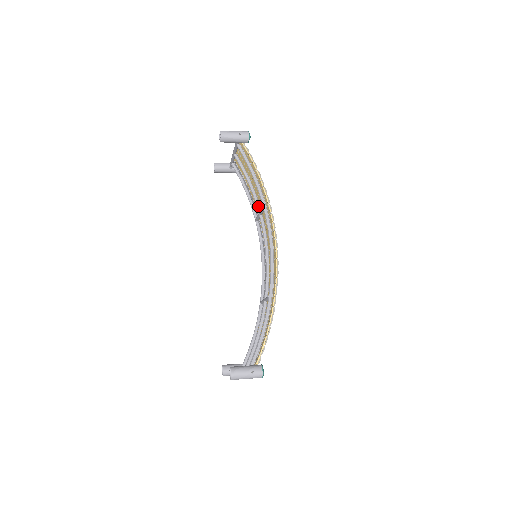
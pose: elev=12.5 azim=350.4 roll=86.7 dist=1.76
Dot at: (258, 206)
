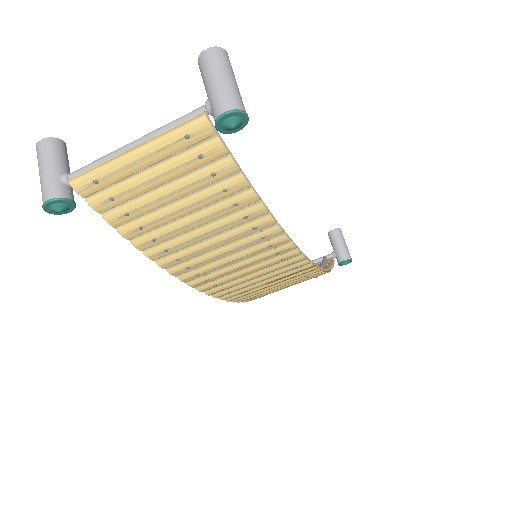
Dot at: occluded
